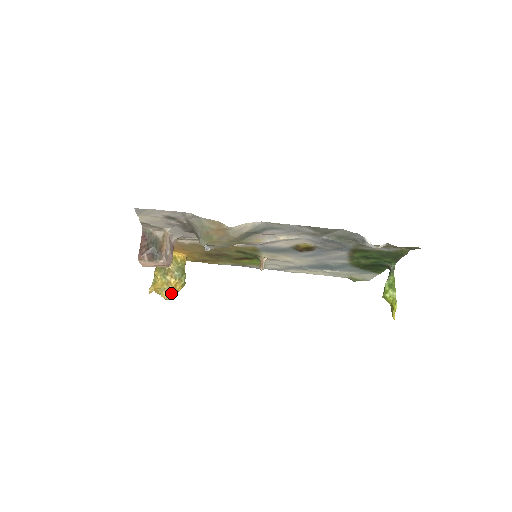
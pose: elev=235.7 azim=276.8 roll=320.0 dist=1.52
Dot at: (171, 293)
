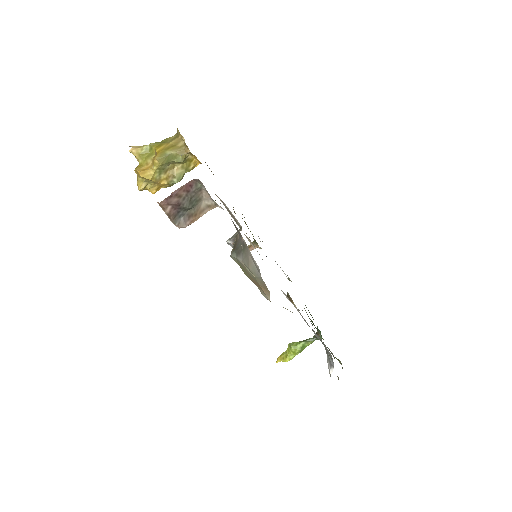
Dot at: (150, 189)
